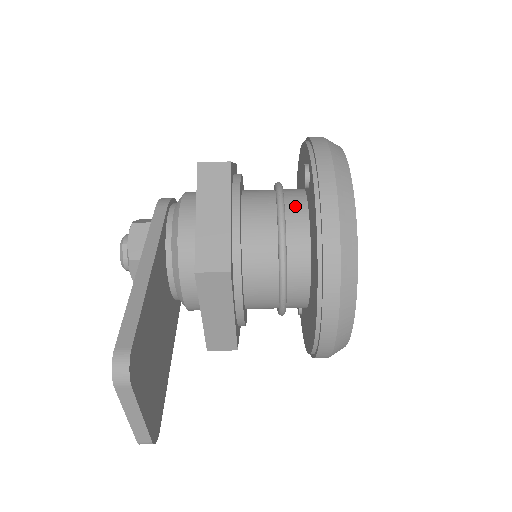
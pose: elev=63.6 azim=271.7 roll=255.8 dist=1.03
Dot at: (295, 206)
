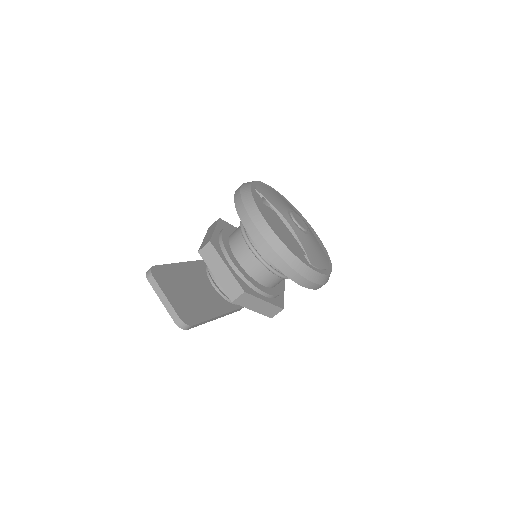
Dot at: occluded
